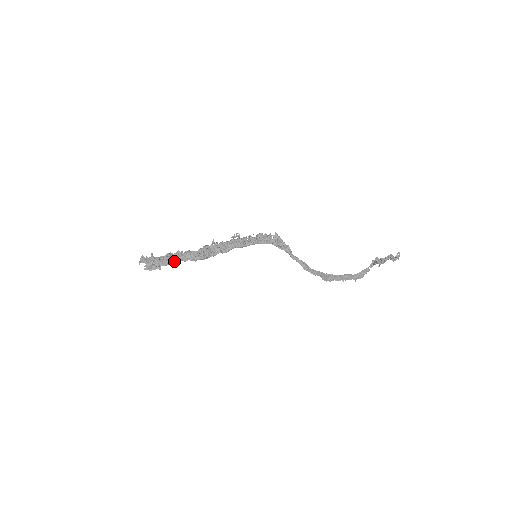
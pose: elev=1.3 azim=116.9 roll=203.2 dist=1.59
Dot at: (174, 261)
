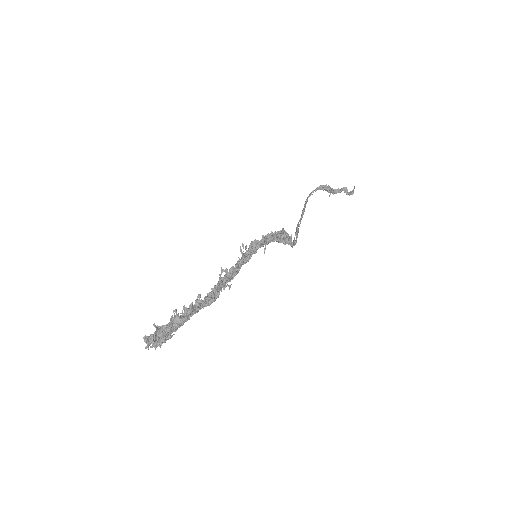
Dot at: occluded
